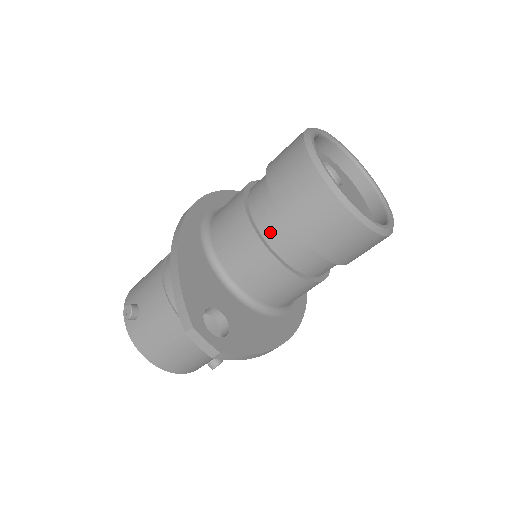
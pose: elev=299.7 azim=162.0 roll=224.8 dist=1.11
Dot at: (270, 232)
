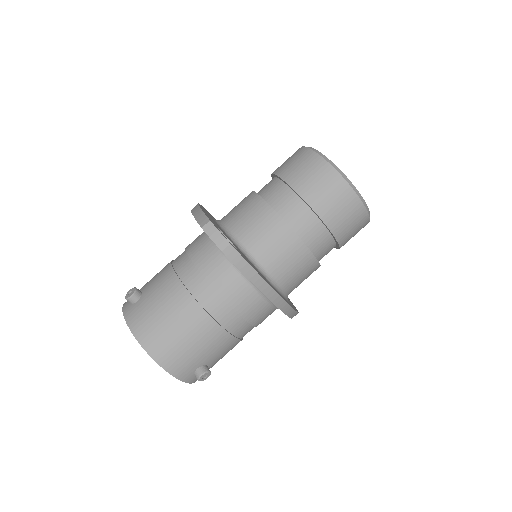
Dot at: (274, 199)
